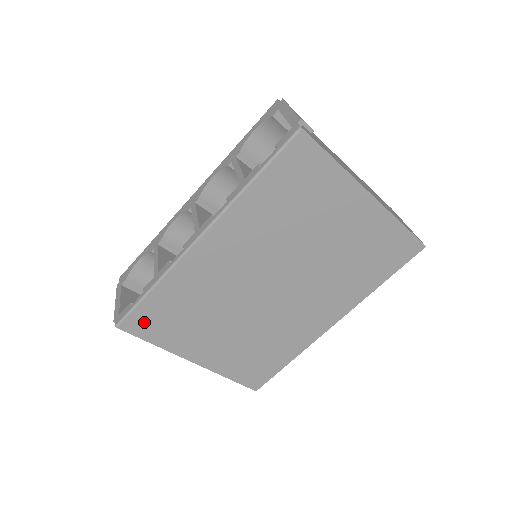
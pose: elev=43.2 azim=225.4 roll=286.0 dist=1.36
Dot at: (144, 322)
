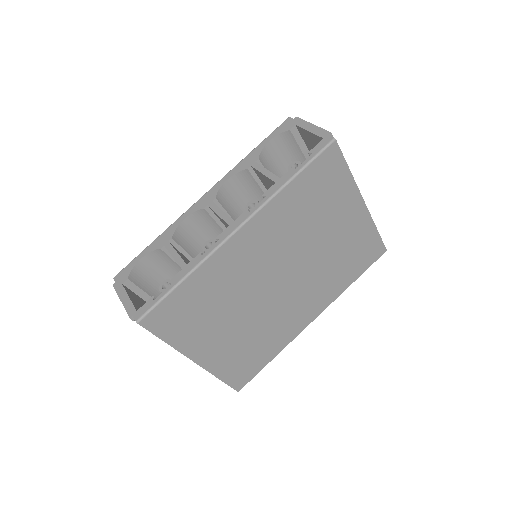
Dot at: (165, 317)
